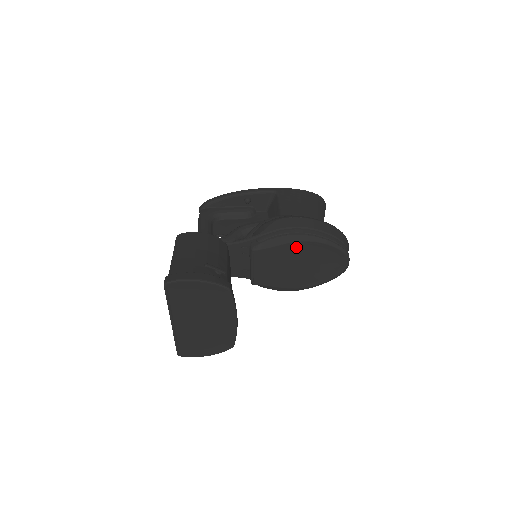
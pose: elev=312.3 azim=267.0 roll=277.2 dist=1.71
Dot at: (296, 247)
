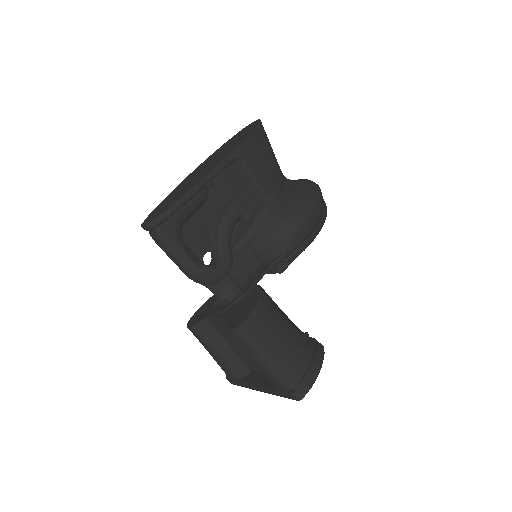
Dot at: occluded
